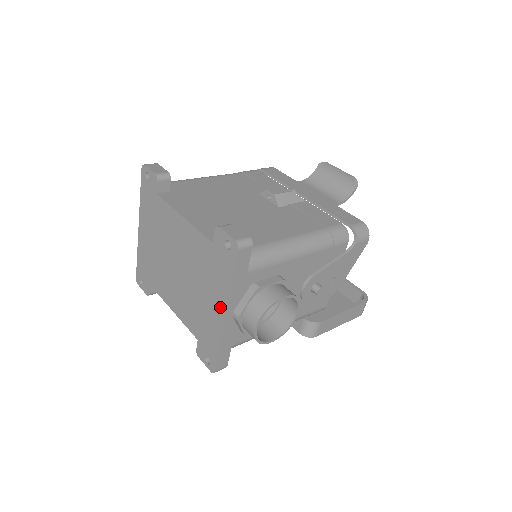
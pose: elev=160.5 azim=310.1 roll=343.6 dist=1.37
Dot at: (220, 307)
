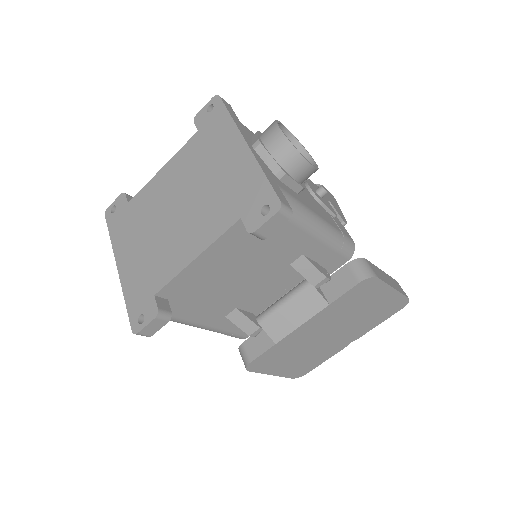
Dot at: (237, 147)
